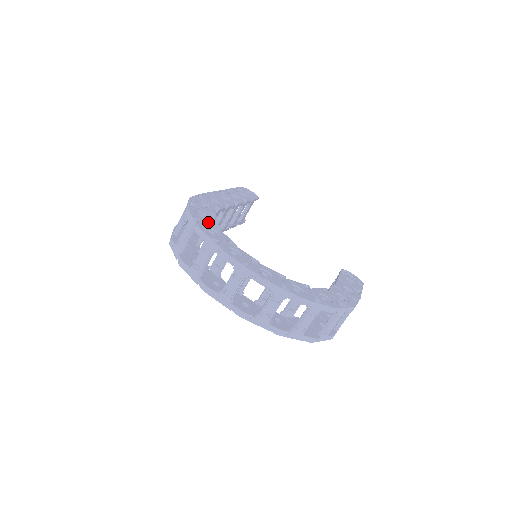
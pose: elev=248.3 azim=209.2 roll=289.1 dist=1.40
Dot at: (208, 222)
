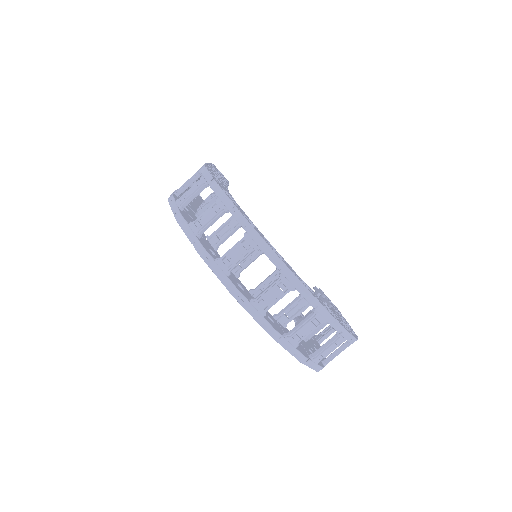
Dot at: (238, 206)
